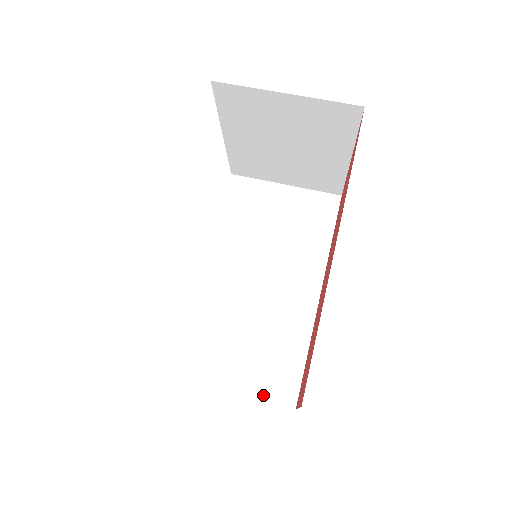
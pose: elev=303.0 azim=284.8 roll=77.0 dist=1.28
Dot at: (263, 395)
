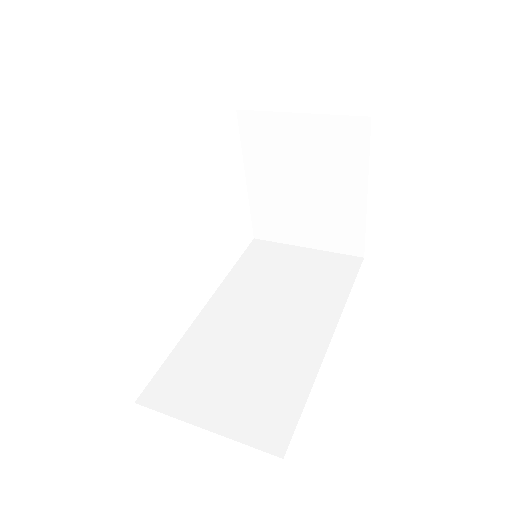
Dot at: (243, 436)
